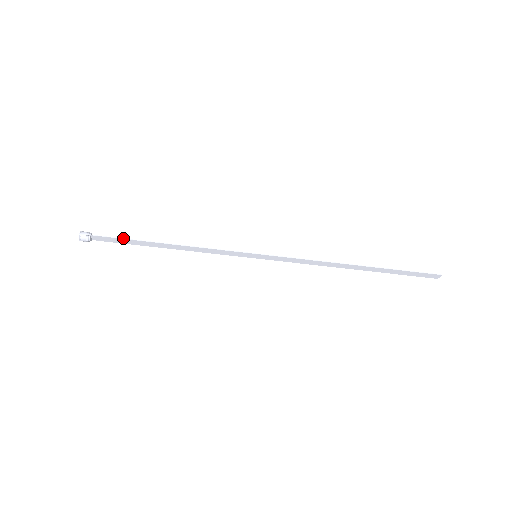
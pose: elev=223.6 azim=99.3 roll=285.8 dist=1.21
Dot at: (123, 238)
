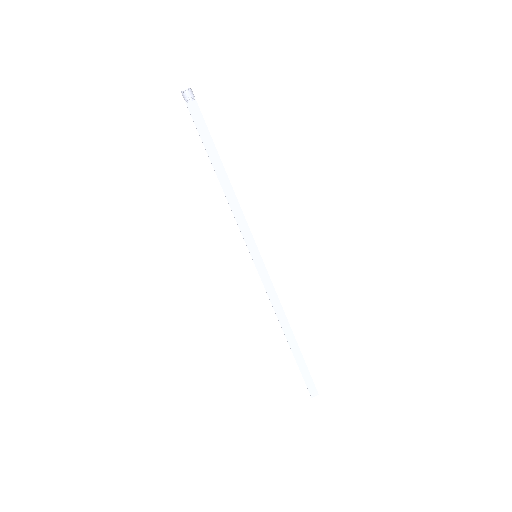
Dot at: (209, 132)
